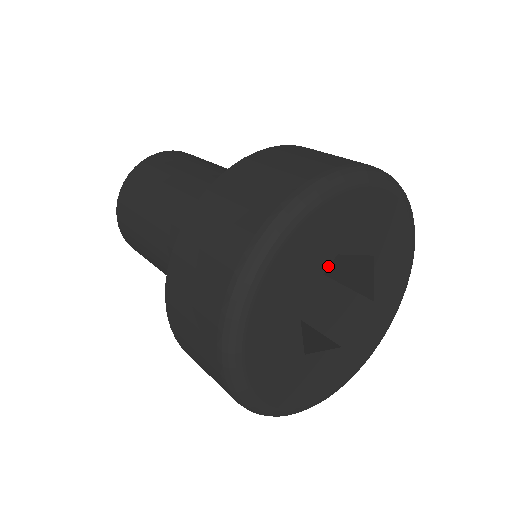
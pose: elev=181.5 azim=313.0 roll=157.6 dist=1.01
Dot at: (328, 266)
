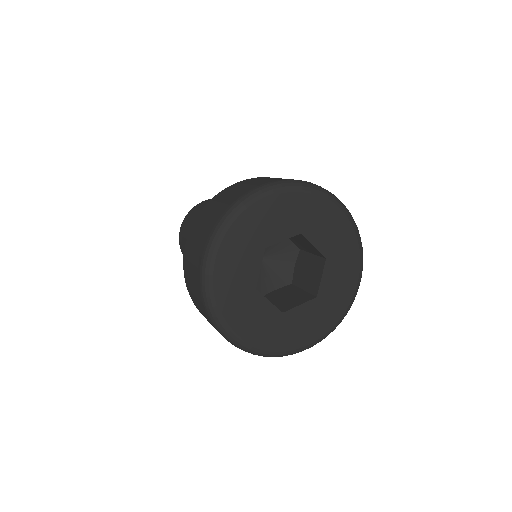
Dot at: (293, 236)
